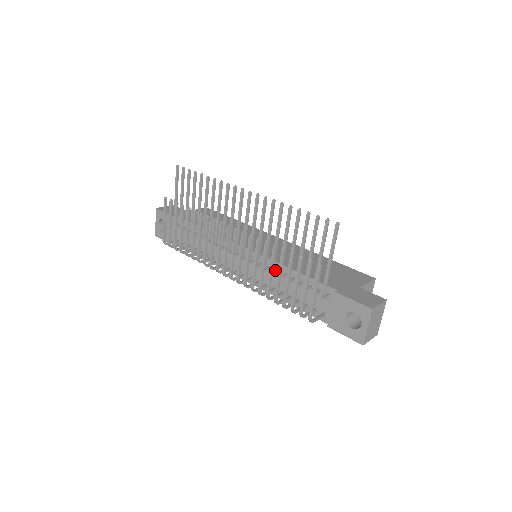
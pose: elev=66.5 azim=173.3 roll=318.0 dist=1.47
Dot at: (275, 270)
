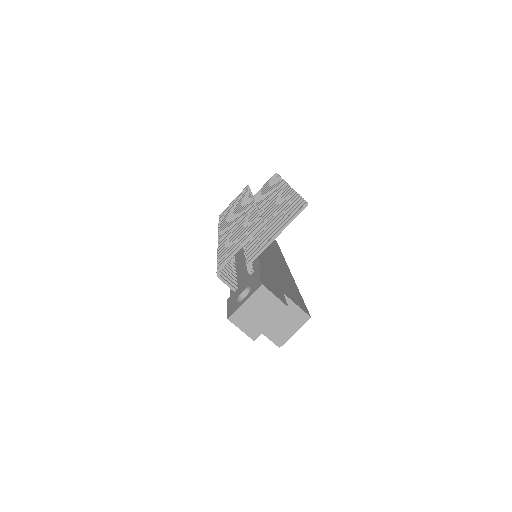
Dot at: occluded
